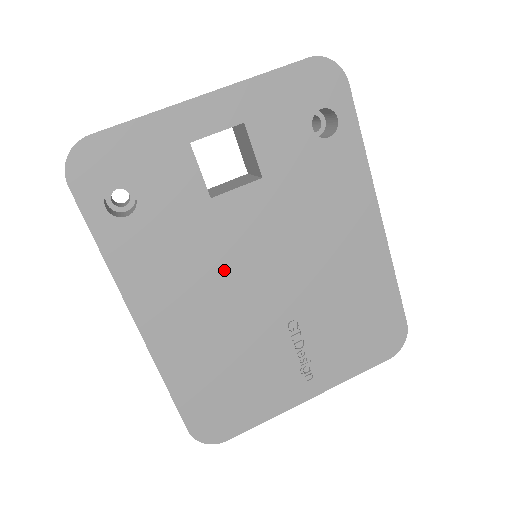
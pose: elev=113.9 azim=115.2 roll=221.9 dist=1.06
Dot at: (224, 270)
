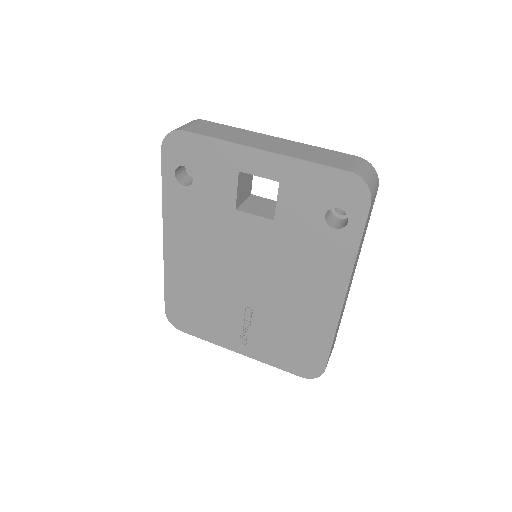
Dot at: (224, 251)
